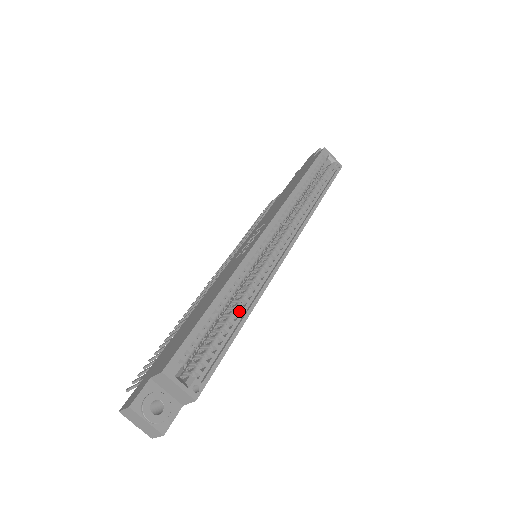
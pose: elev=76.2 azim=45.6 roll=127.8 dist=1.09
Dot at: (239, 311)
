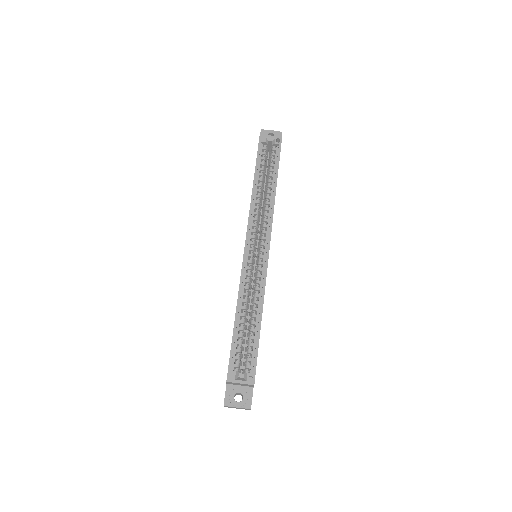
Dot at: (256, 312)
